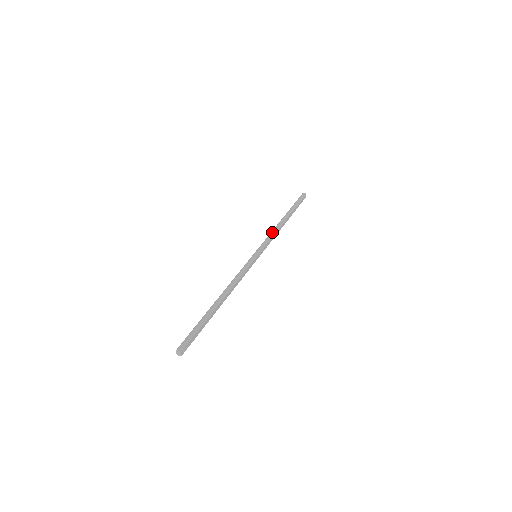
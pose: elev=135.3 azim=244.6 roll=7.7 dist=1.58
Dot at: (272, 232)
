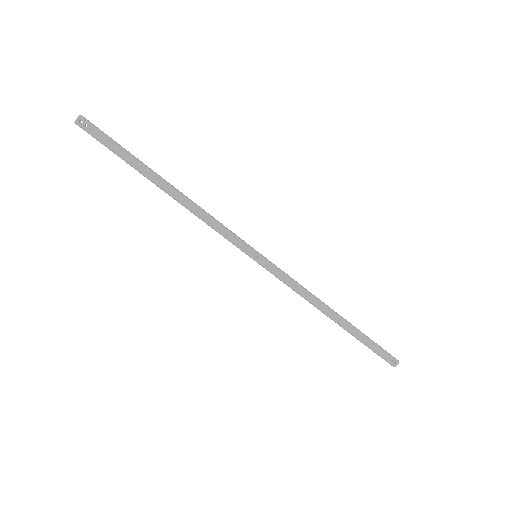
Dot at: occluded
